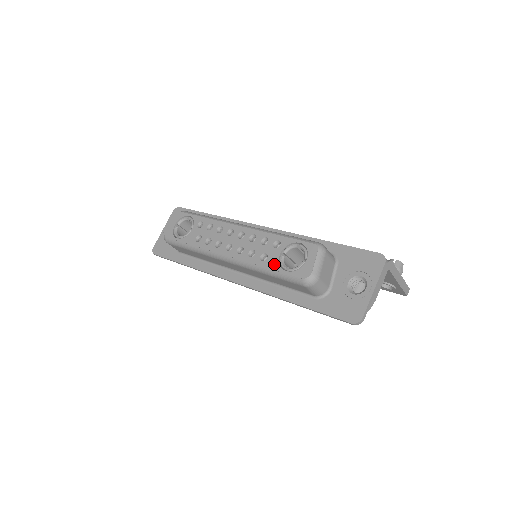
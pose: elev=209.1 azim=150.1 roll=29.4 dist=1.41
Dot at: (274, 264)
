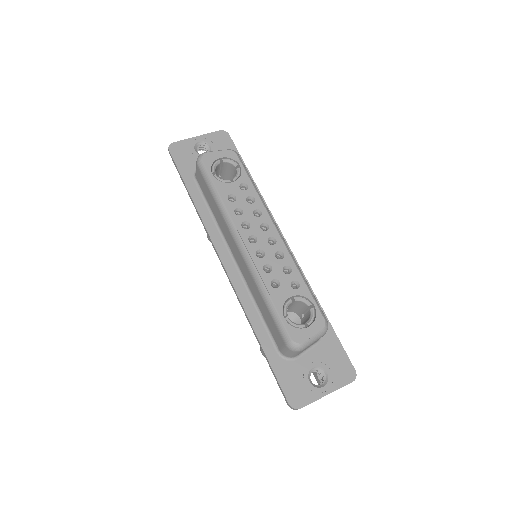
Dot at: (279, 300)
